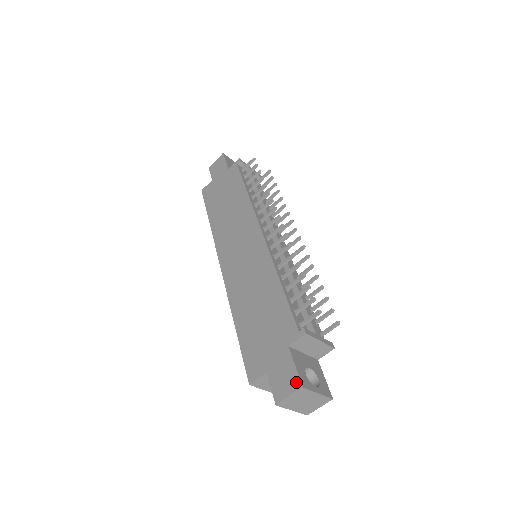
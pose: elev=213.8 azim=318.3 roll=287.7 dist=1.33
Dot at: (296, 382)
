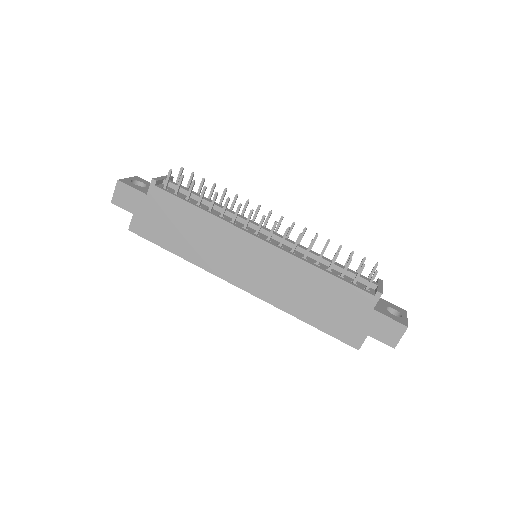
Dot at: (400, 327)
